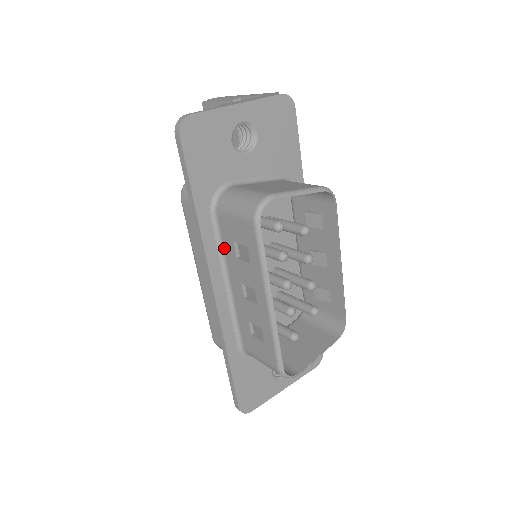
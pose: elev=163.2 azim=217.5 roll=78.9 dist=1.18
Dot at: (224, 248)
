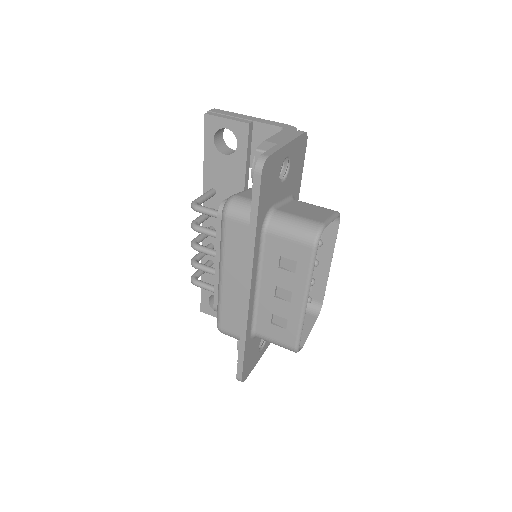
Dot at: (264, 259)
